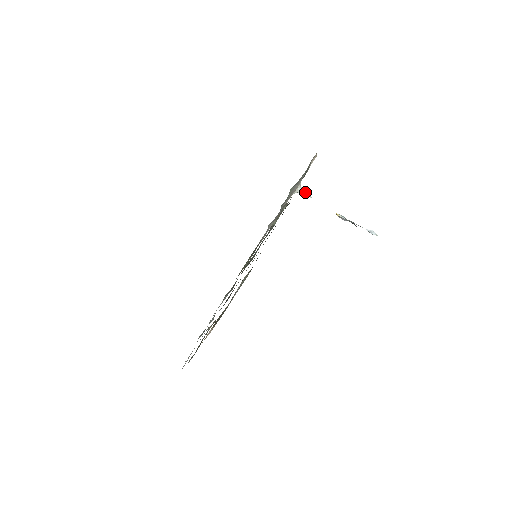
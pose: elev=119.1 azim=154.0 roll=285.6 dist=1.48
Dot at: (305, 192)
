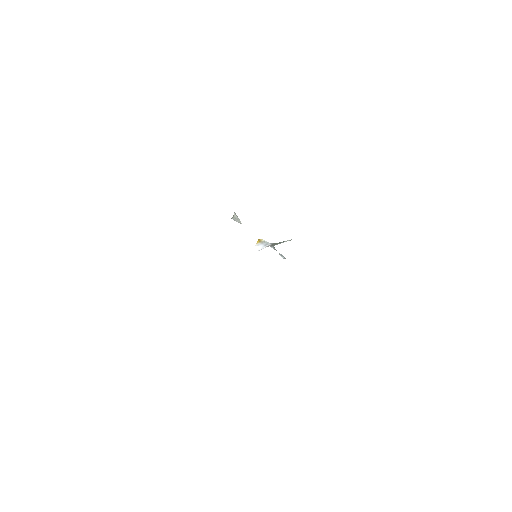
Dot at: (238, 218)
